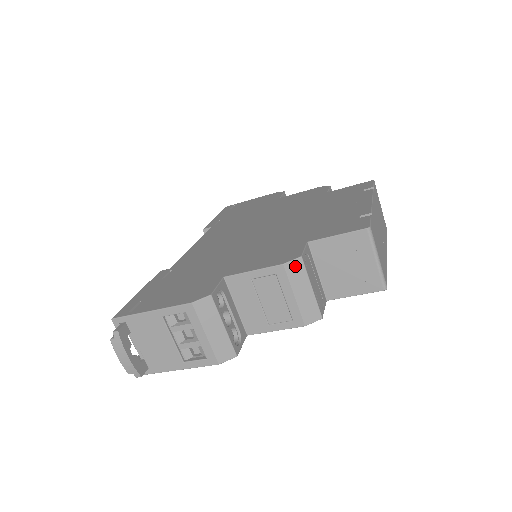
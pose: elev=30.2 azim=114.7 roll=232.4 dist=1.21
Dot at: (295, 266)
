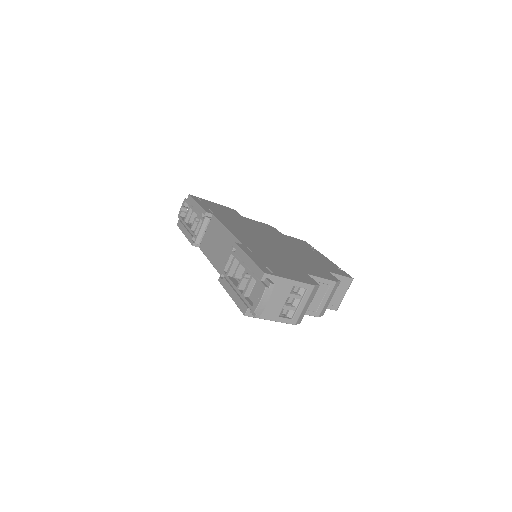
Dot at: (337, 285)
